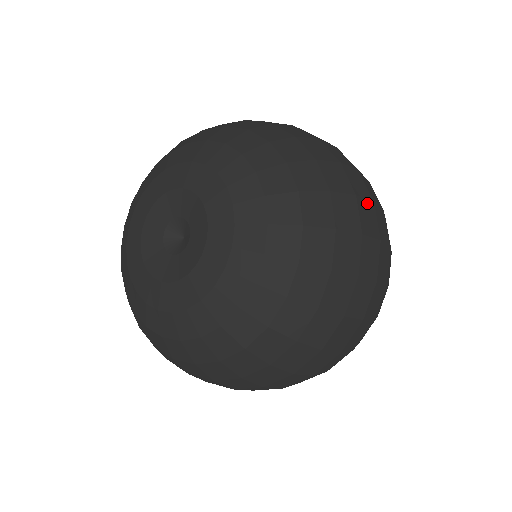
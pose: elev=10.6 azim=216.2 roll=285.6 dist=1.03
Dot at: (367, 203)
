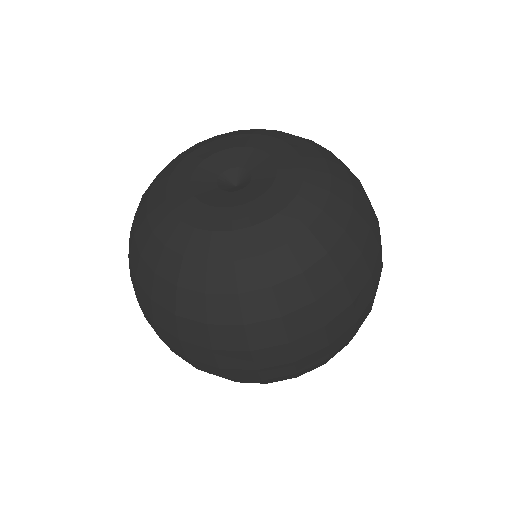
Dot at: occluded
